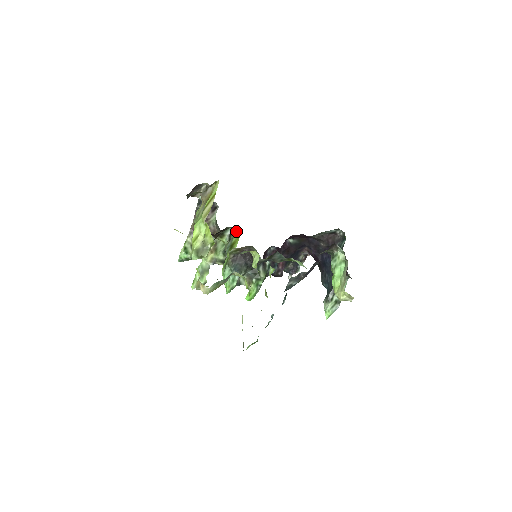
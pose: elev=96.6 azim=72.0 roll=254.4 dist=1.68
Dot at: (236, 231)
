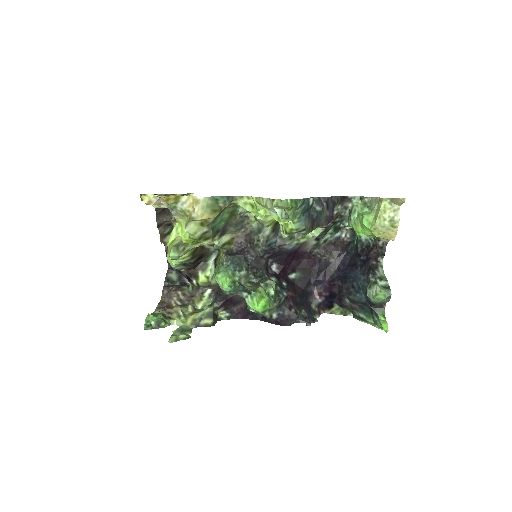
Dot at: occluded
